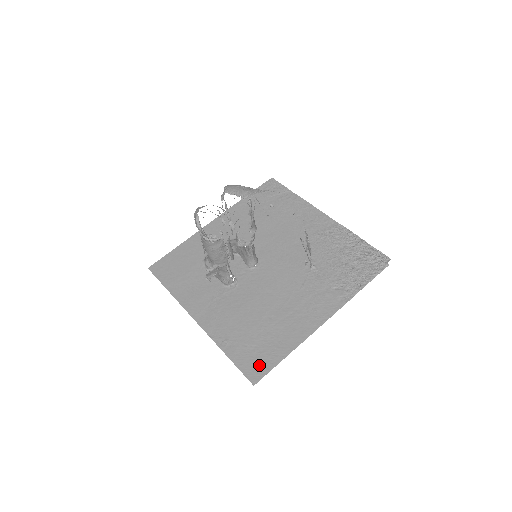
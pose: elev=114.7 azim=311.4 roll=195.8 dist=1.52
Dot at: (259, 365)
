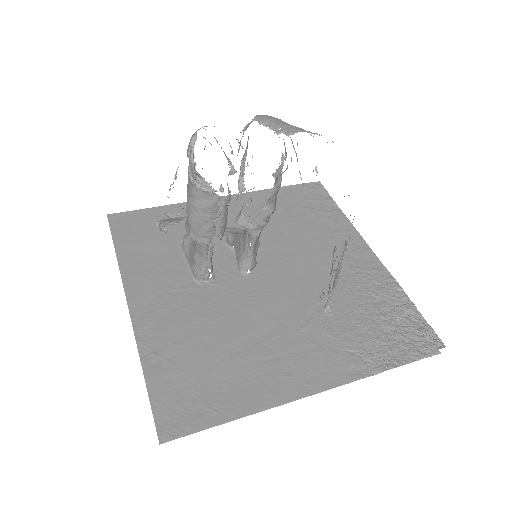
Dot at: (185, 414)
